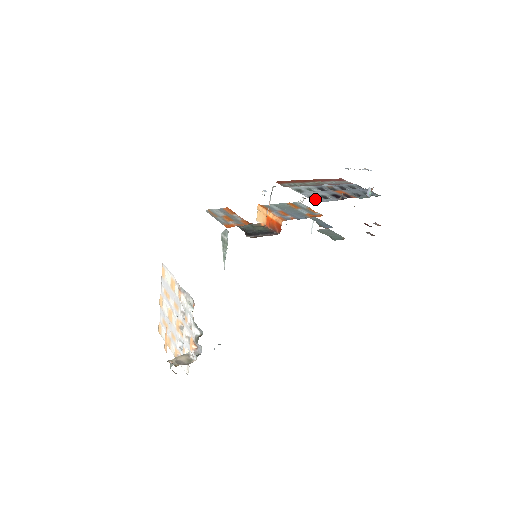
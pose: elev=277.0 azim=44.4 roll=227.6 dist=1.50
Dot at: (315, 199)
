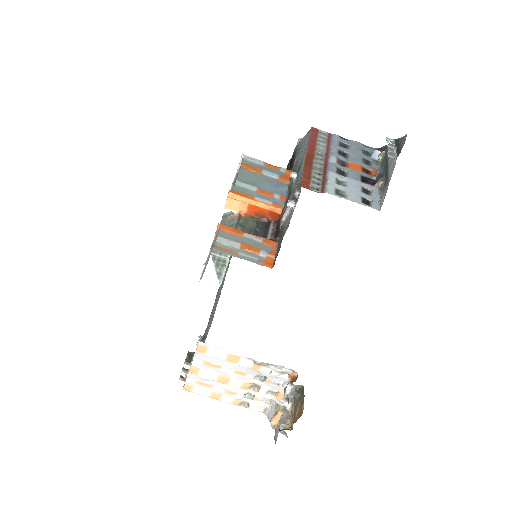
Dot at: (367, 202)
